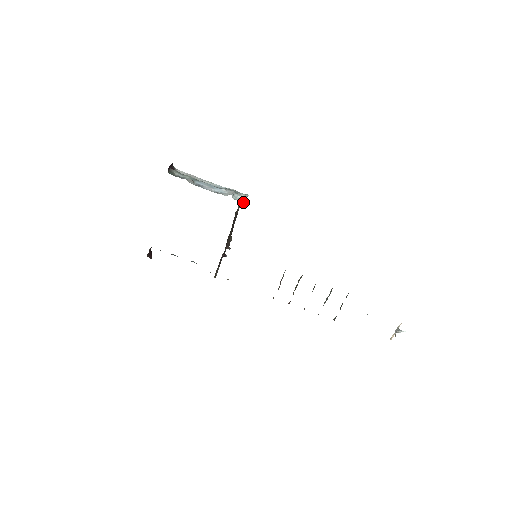
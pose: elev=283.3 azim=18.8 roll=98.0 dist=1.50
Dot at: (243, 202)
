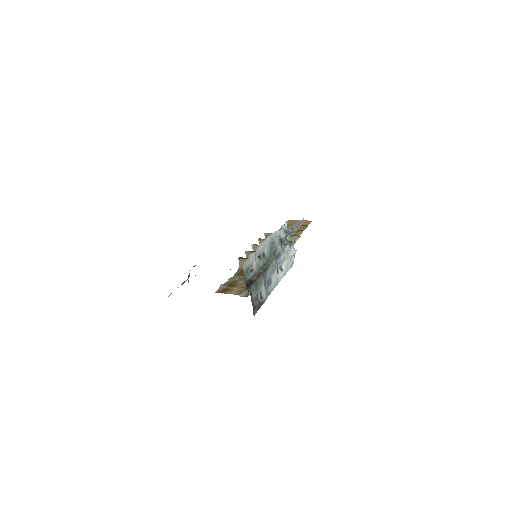
Dot at: occluded
